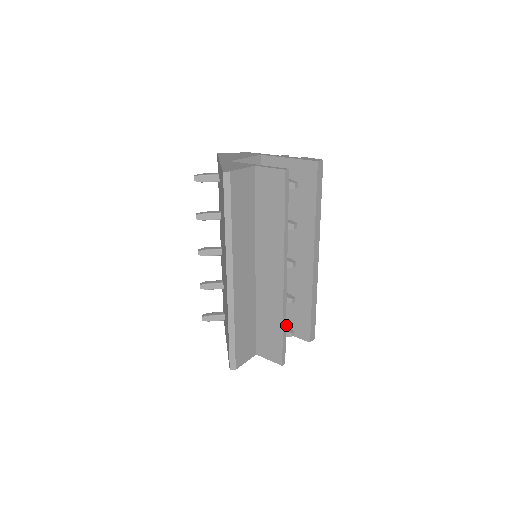
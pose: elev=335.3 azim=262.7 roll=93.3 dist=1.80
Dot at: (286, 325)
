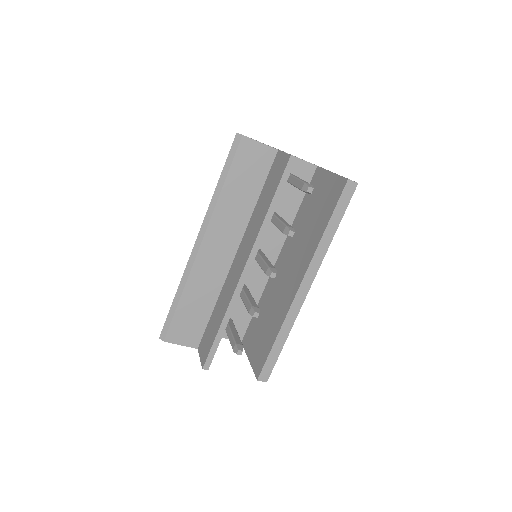
Dot at: (253, 352)
